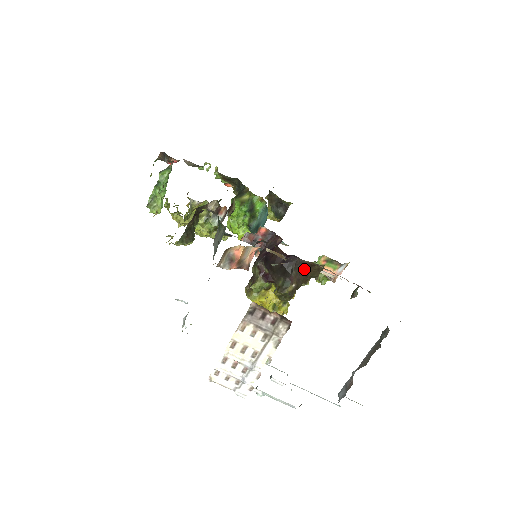
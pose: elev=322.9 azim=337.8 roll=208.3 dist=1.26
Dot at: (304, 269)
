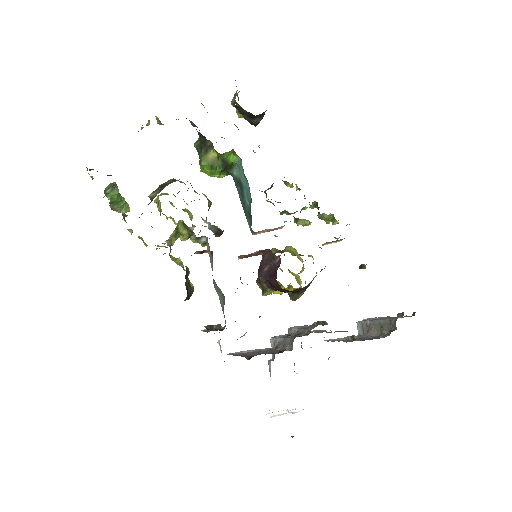
Dot at: (310, 282)
